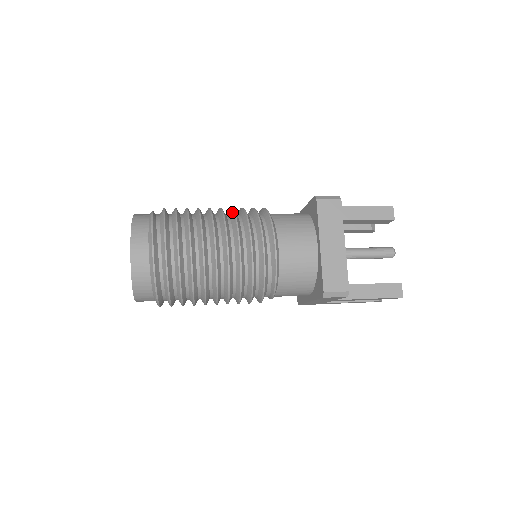
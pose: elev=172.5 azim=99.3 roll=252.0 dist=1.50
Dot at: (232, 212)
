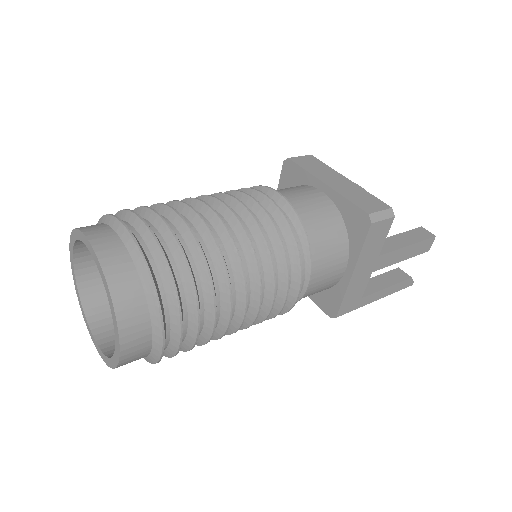
Dot at: occluded
